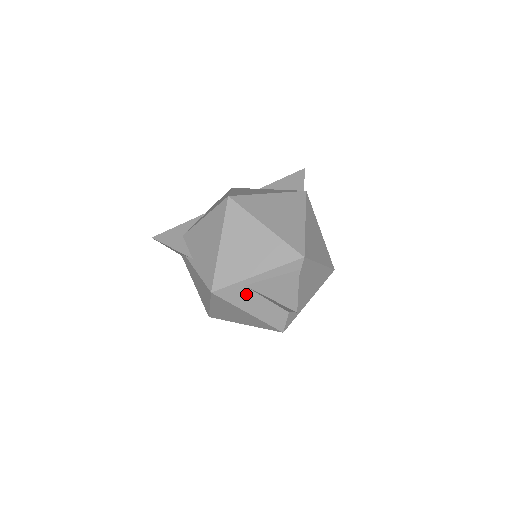
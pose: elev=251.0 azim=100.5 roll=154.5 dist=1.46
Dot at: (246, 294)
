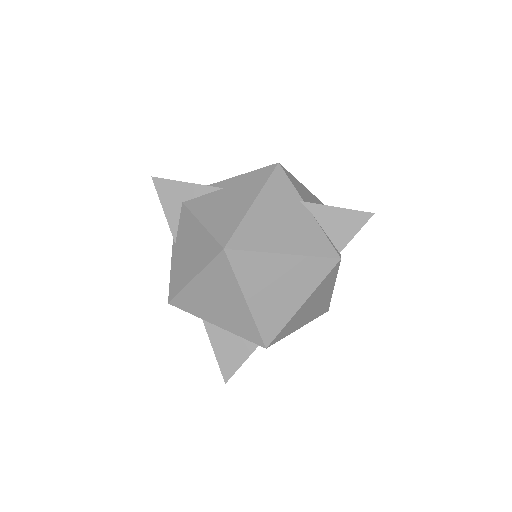
Dot at: occluded
